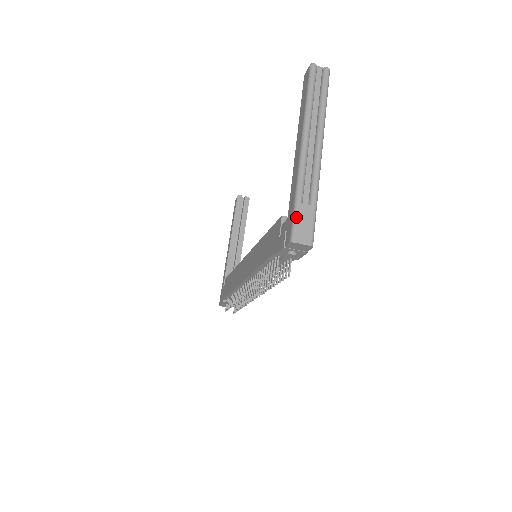
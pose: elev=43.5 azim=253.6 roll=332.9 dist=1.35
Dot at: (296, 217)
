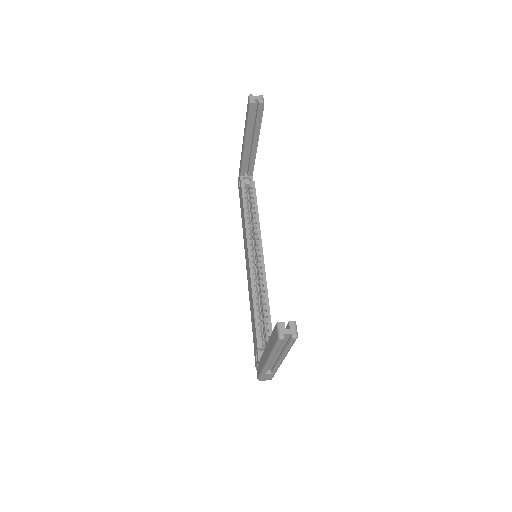
Dot at: (261, 377)
